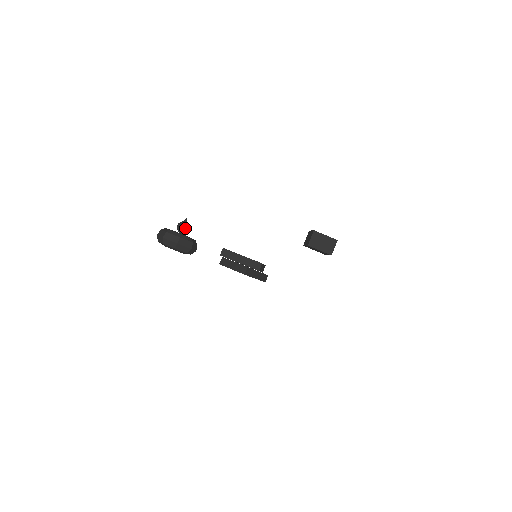
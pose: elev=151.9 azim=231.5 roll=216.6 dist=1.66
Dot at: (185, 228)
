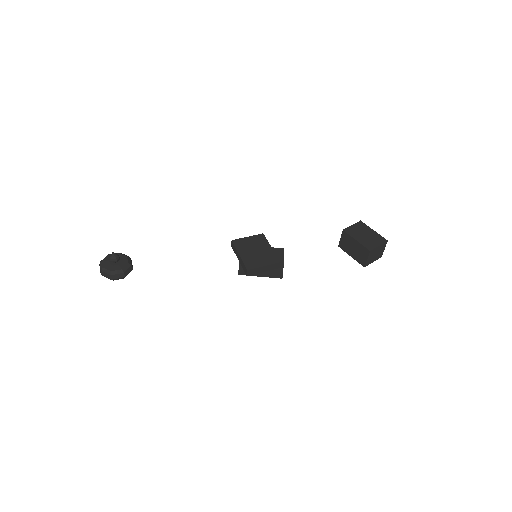
Dot at: (111, 260)
